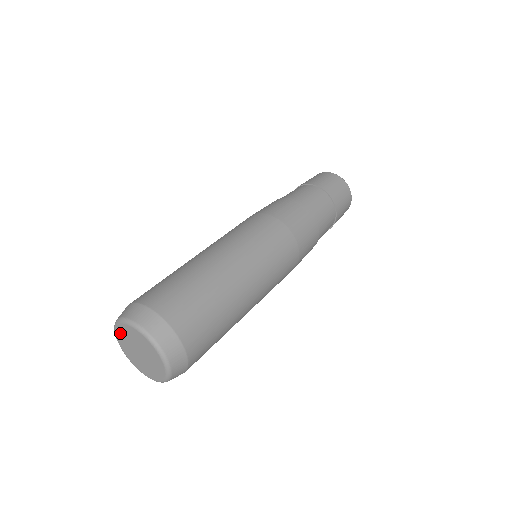
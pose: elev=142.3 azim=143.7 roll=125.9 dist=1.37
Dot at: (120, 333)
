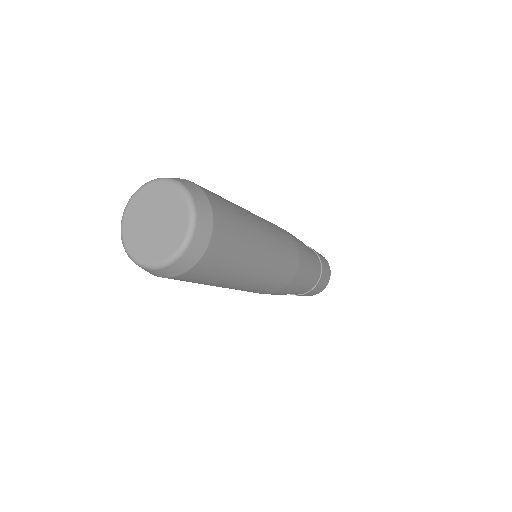
Dot at: (131, 212)
